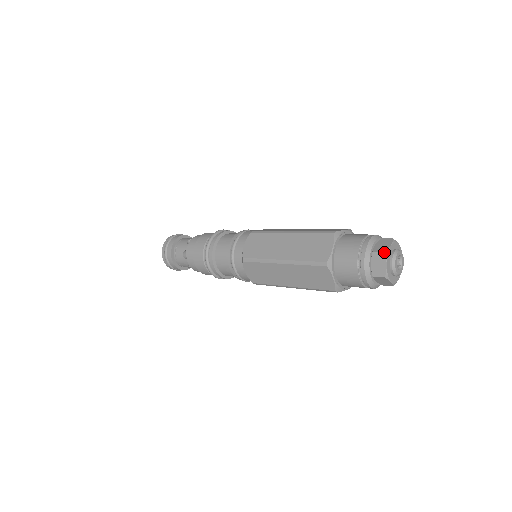
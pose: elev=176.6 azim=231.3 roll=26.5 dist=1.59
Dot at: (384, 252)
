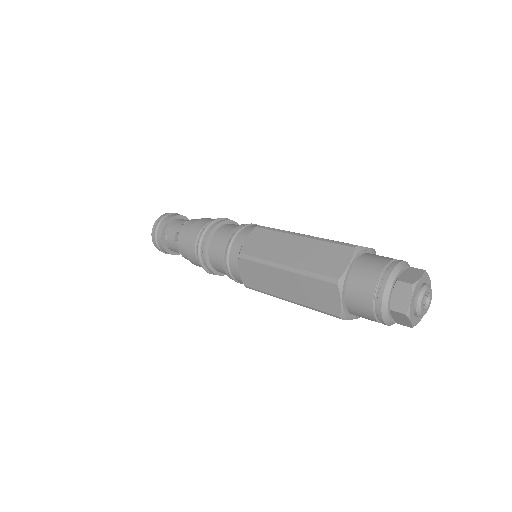
Dot at: (404, 314)
